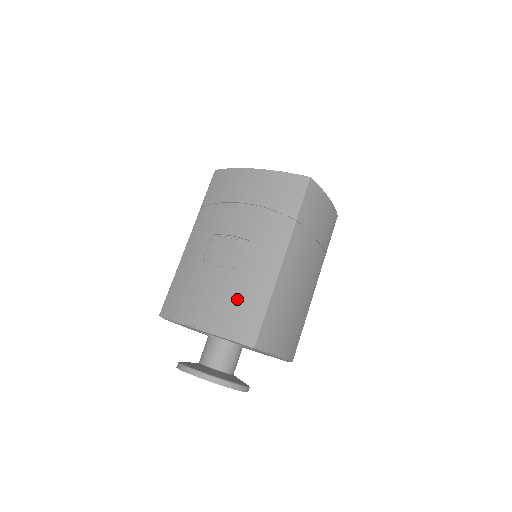
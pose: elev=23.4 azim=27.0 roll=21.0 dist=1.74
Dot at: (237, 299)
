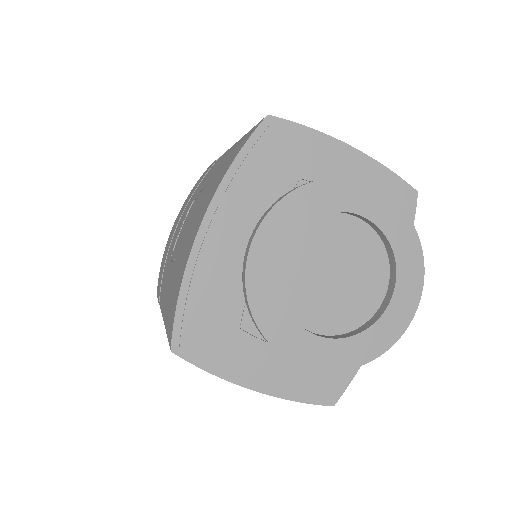
Dot at: (217, 174)
